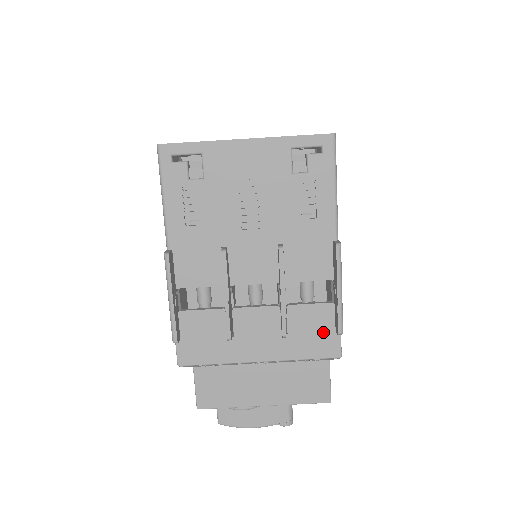
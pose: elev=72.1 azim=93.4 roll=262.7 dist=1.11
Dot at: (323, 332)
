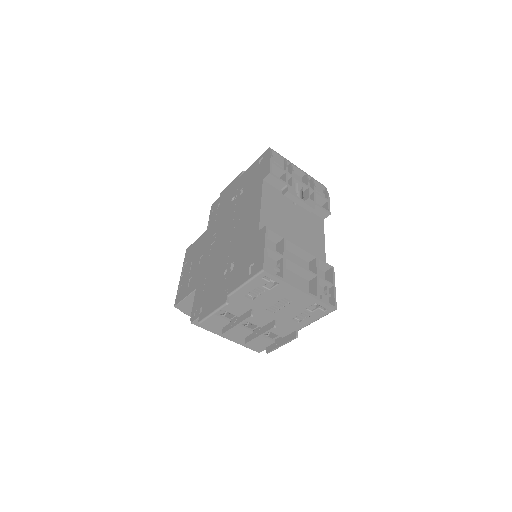
Dot at: (261, 345)
